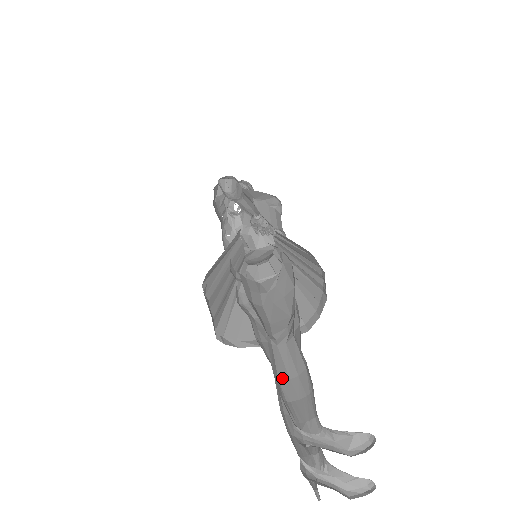
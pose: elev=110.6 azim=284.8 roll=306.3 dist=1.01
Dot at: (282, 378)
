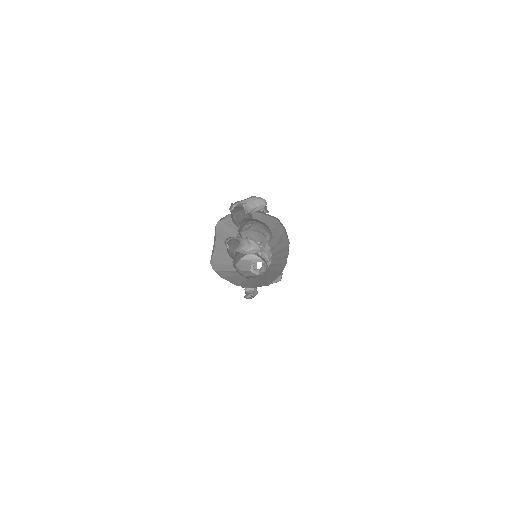
Dot at: occluded
